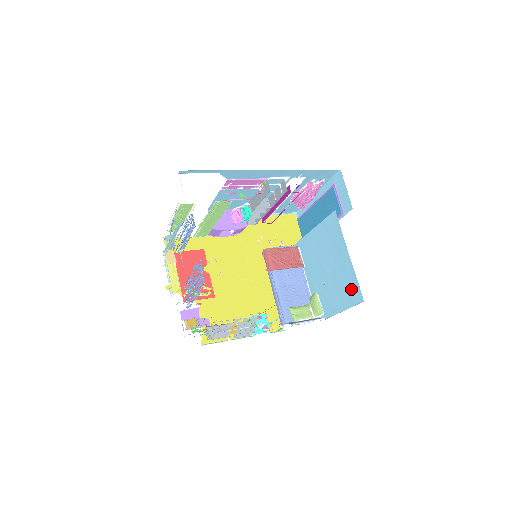
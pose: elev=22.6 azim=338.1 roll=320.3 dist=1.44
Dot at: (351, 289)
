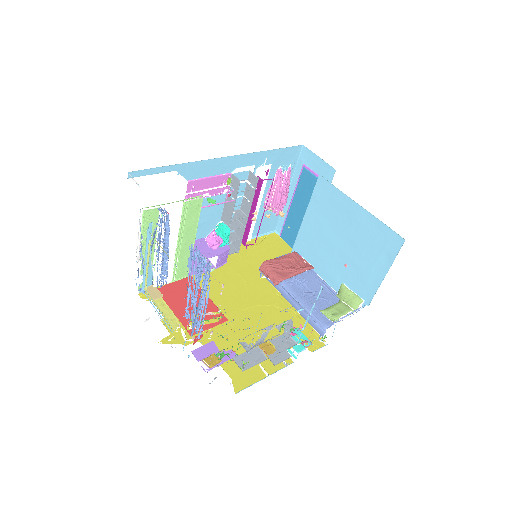
Dot at: (382, 241)
